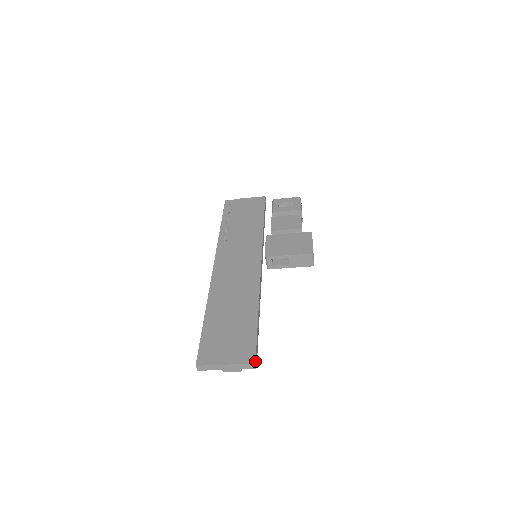
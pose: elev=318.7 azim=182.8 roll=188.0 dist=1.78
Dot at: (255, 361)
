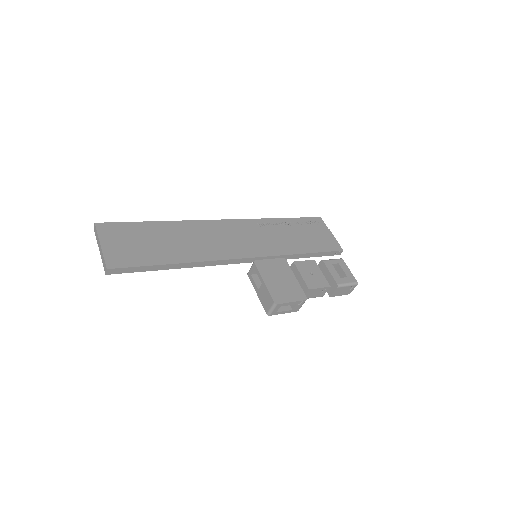
Dot at: (109, 268)
